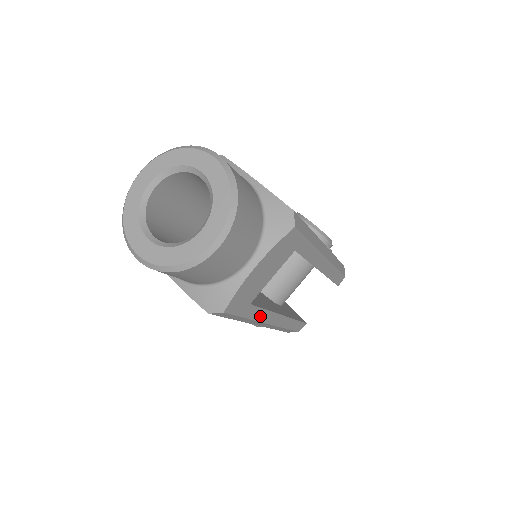
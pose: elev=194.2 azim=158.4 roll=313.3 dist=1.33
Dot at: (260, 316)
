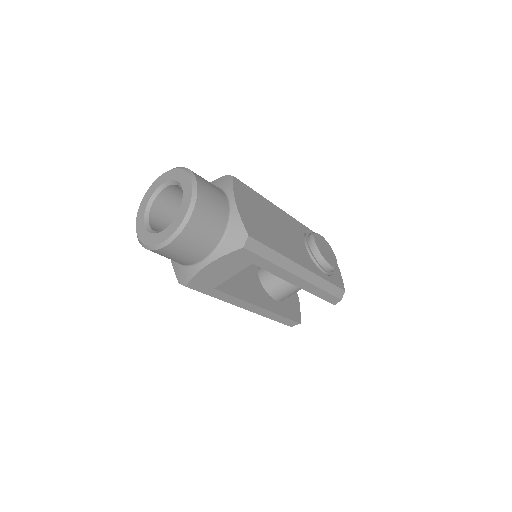
Dot at: (231, 300)
